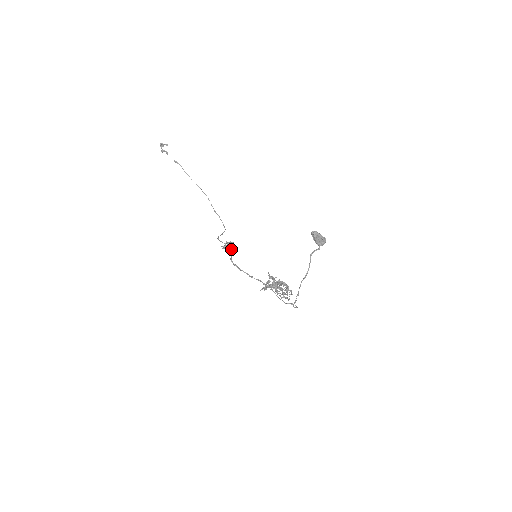
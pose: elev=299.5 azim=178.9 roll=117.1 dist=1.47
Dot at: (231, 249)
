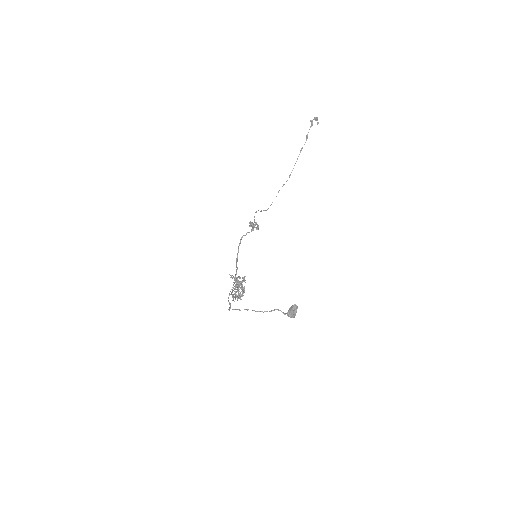
Dot at: occluded
